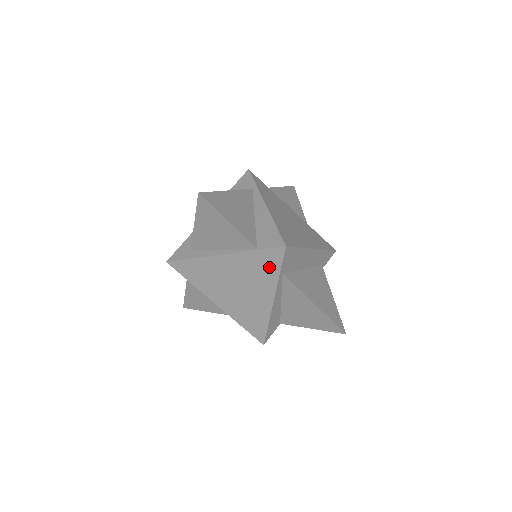
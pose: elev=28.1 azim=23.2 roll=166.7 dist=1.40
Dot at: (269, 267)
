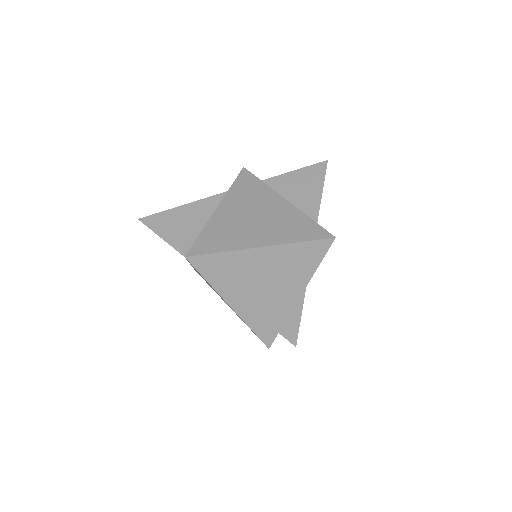
Dot at: occluded
